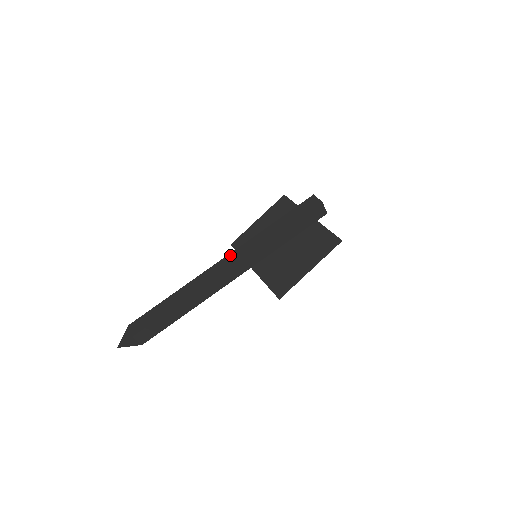
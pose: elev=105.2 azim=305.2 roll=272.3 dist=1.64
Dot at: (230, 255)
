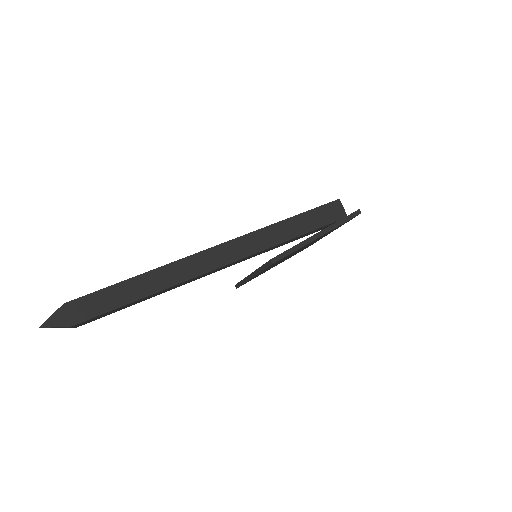
Dot at: occluded
